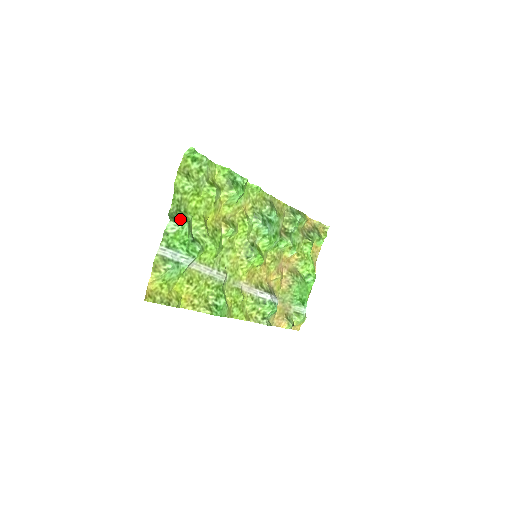
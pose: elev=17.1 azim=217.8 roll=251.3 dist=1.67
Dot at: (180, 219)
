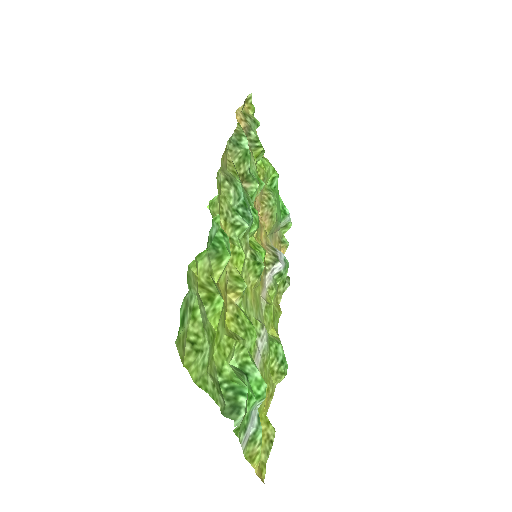
Dot at: (237, 399)
